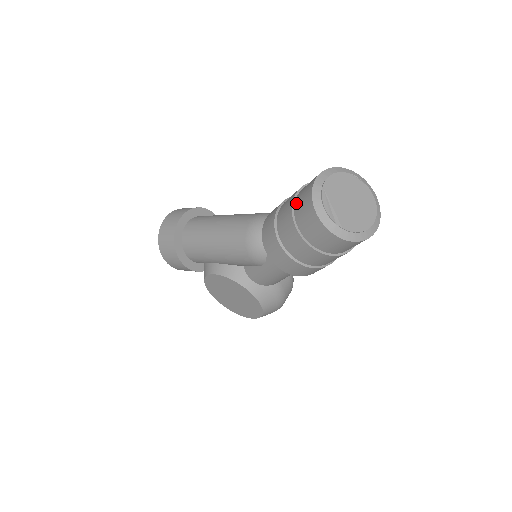
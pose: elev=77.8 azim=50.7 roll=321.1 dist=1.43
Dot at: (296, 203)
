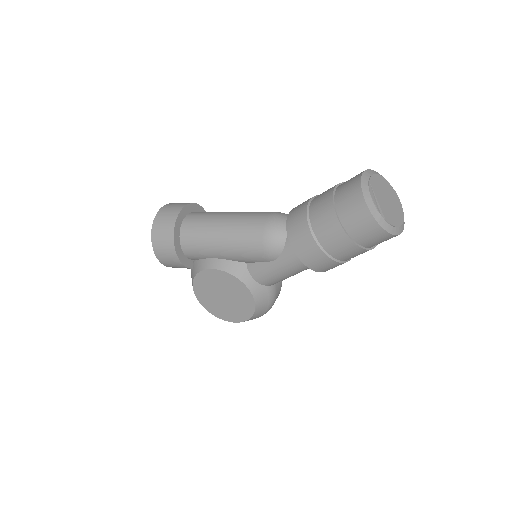
Dot at: (337, 195)
